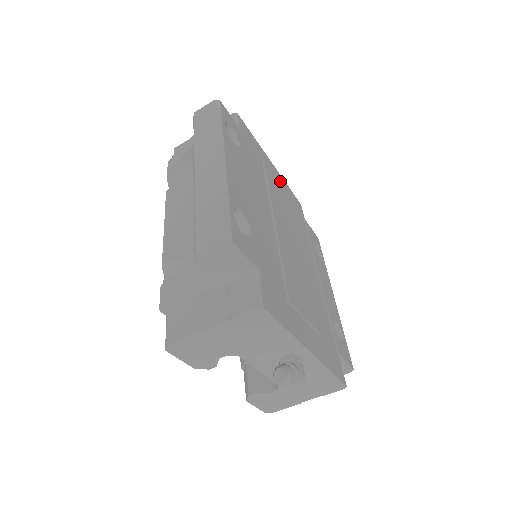
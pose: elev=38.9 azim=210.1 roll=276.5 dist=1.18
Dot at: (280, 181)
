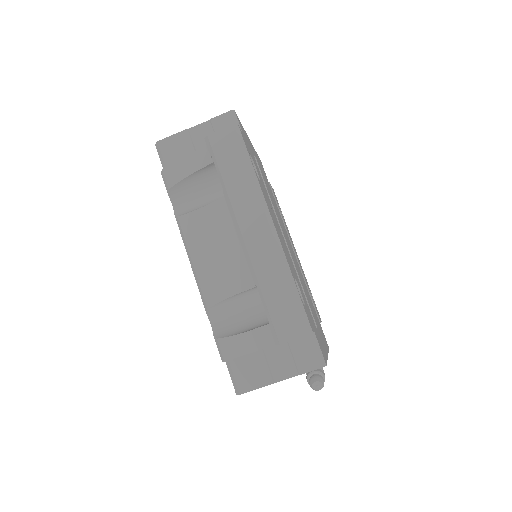
Dot at: (257, 158)
